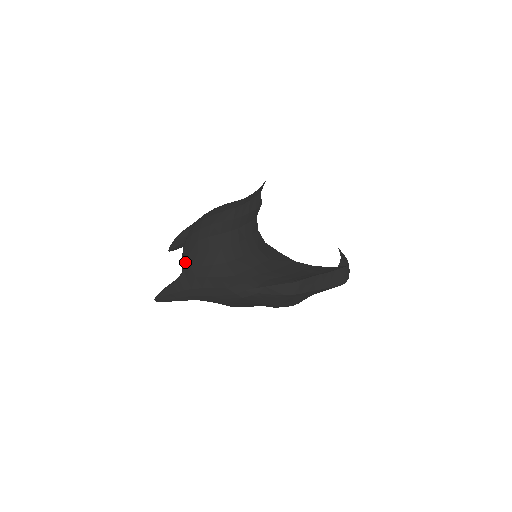
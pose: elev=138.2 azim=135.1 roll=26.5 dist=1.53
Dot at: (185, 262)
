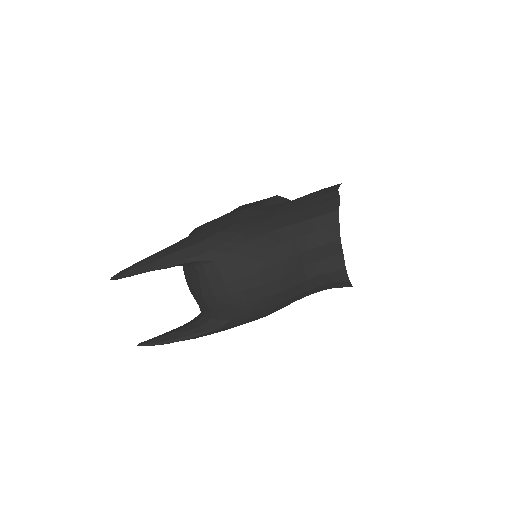
Dot at: (236, 316)
